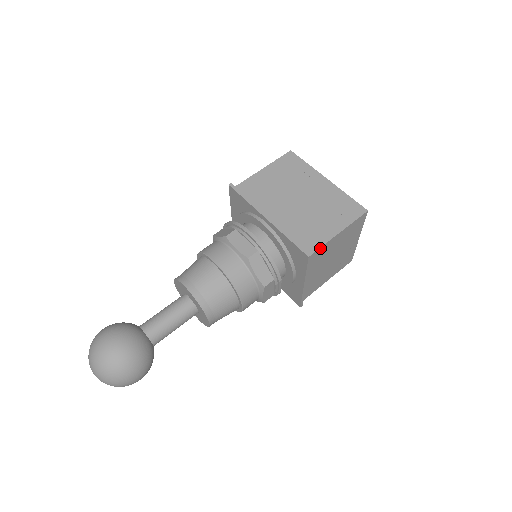
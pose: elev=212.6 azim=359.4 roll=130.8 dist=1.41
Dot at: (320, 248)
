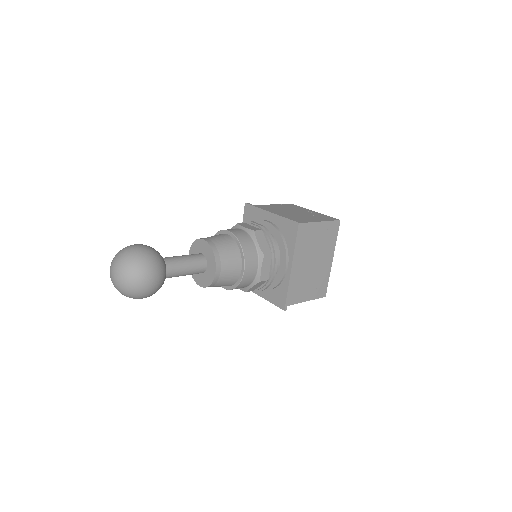
Dot at: (291, 304)
